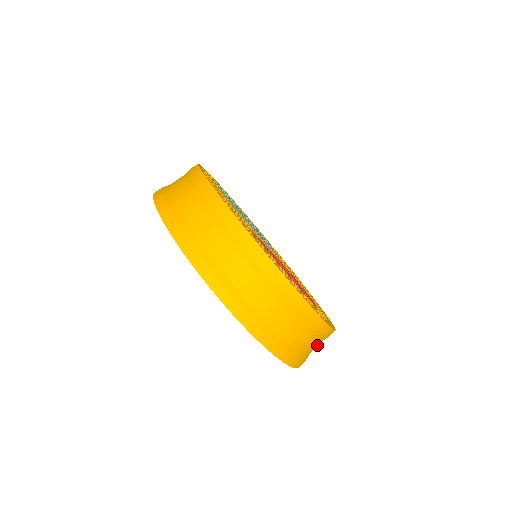
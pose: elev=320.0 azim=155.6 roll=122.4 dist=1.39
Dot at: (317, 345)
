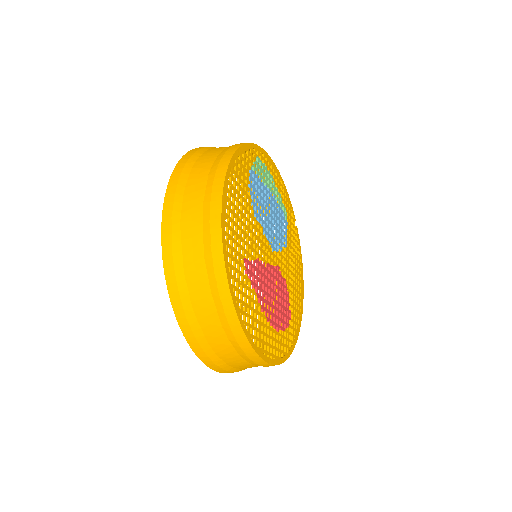
Dot at: occluded
